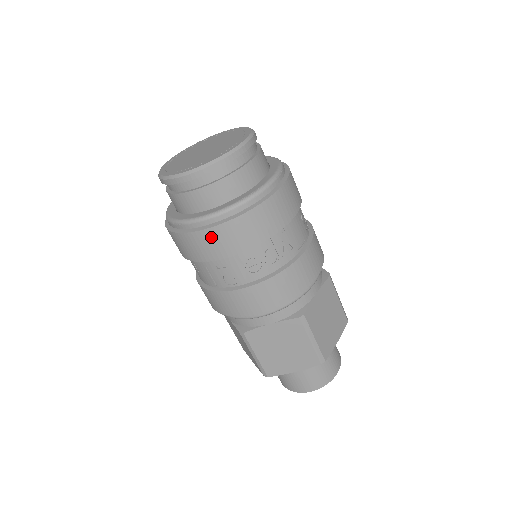
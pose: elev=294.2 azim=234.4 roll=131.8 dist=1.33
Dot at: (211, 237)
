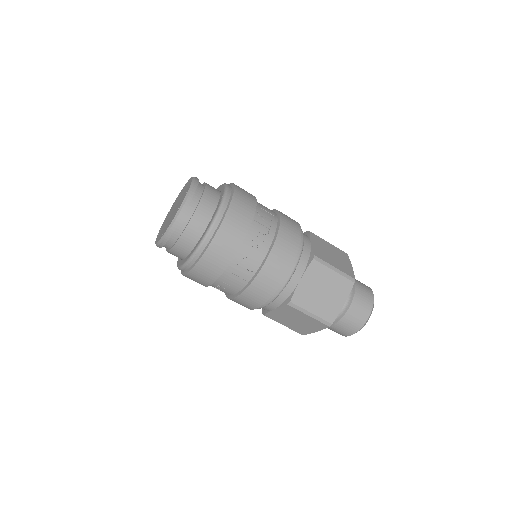
Dot at: (219, 243)
